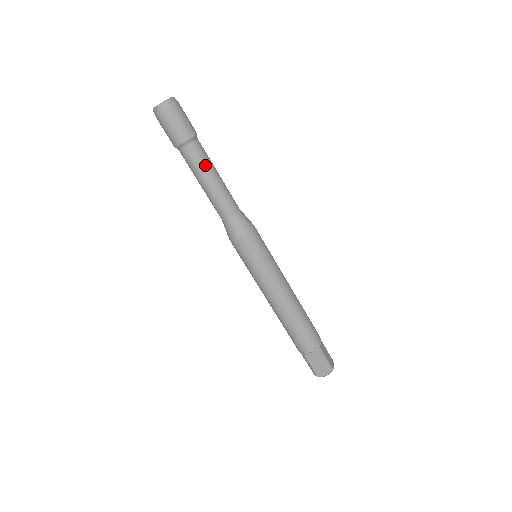
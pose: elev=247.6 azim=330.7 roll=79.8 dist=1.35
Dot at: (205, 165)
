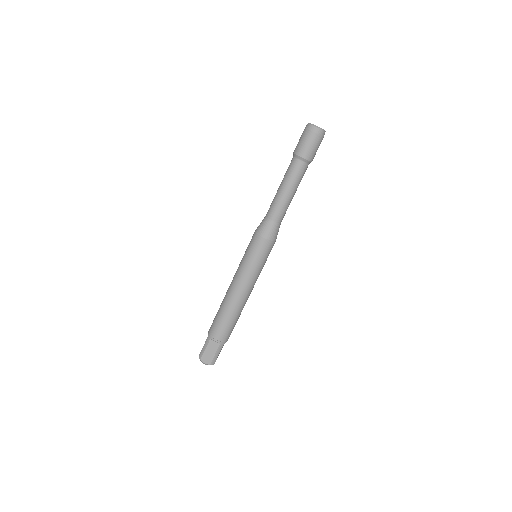
Dot at: (297, 181)
